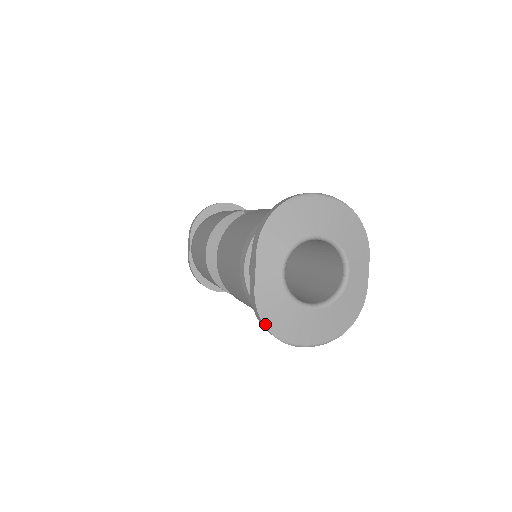
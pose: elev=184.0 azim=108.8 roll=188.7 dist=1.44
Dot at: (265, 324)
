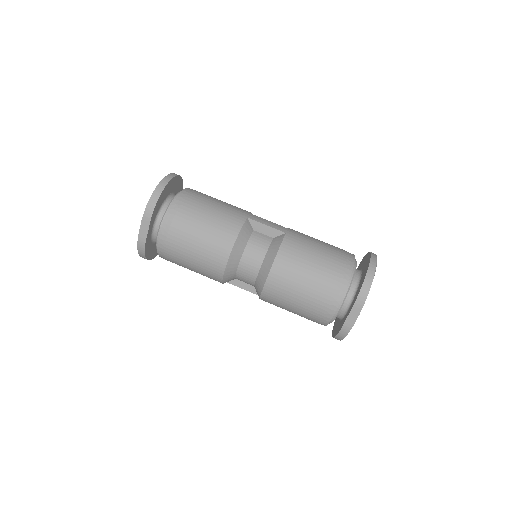
Dot at: occluded
